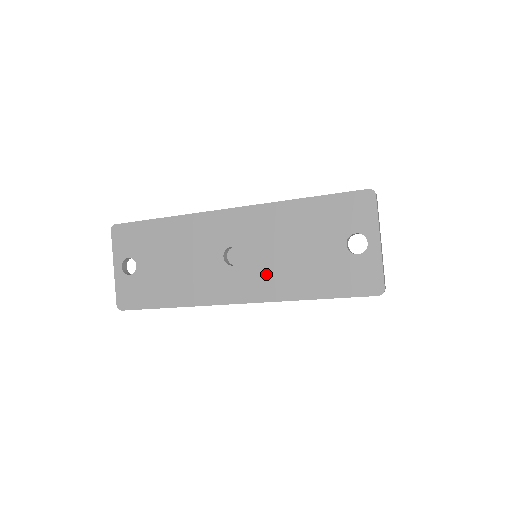
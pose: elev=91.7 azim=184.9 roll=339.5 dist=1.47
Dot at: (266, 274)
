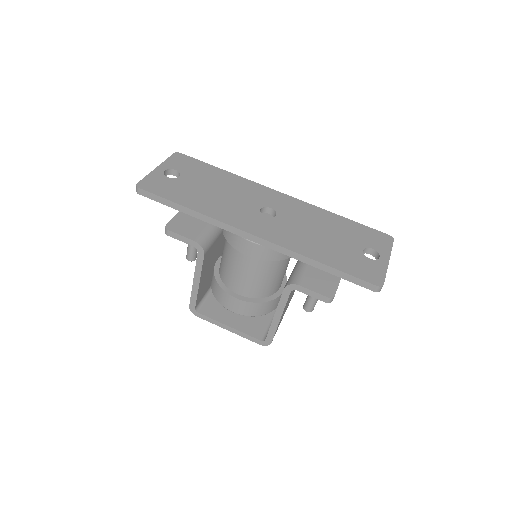
Dot at: (291, 233)
